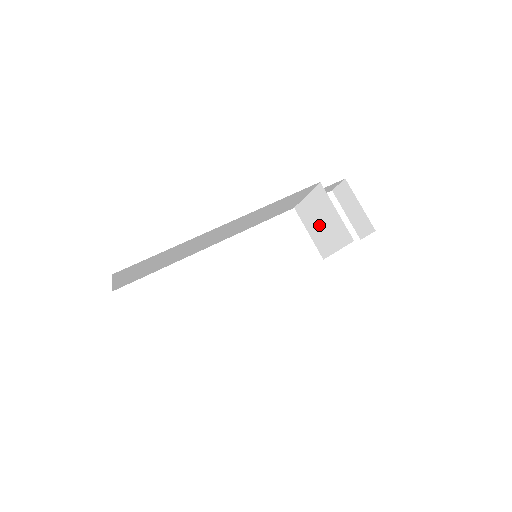
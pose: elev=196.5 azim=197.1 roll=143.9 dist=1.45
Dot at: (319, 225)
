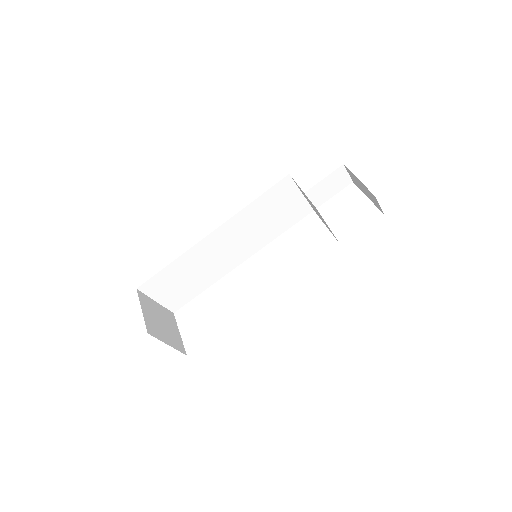
Dot at: (317, 213)
